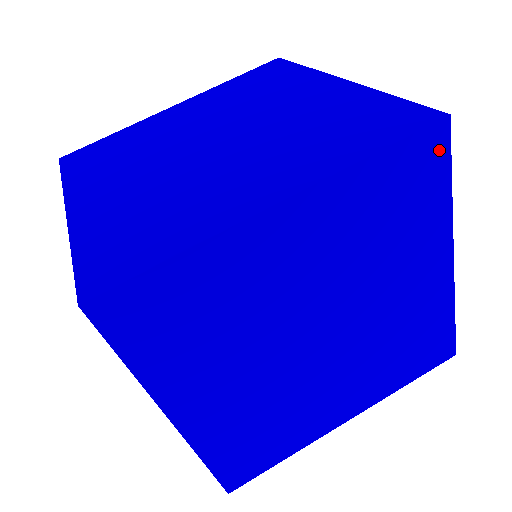
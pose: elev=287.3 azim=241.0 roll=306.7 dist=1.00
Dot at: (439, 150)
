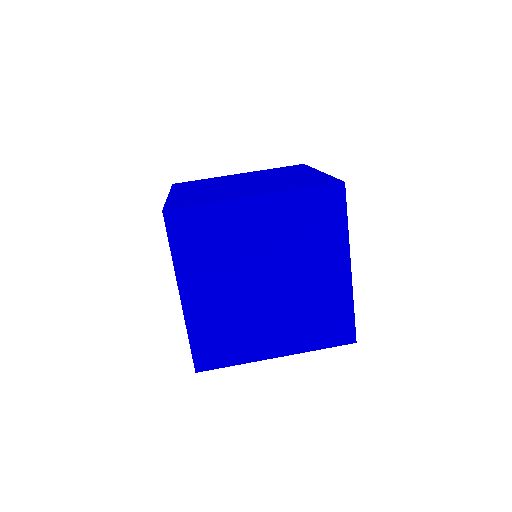
Dot at: (339, 198)
